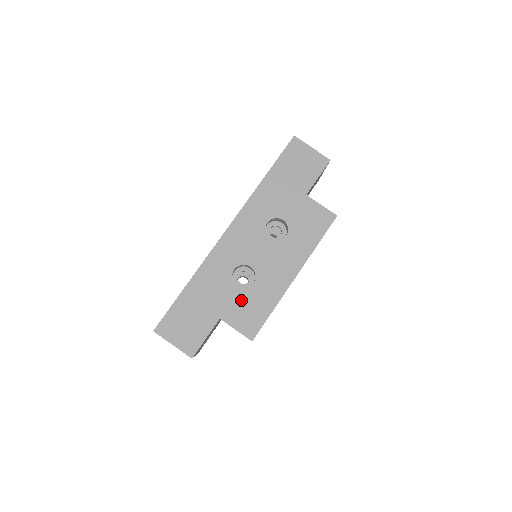
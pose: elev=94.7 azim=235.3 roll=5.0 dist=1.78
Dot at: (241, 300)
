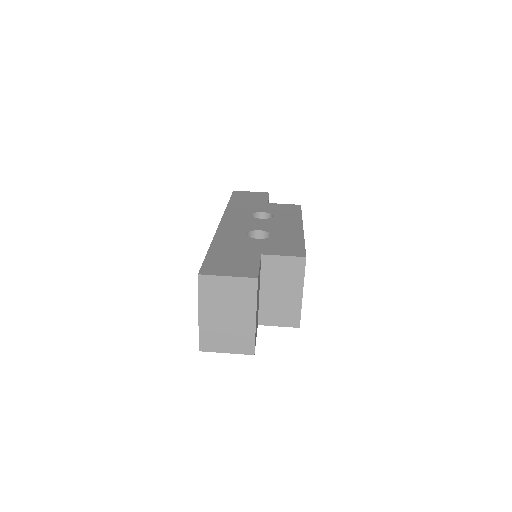
Dot at: (270, 243)
